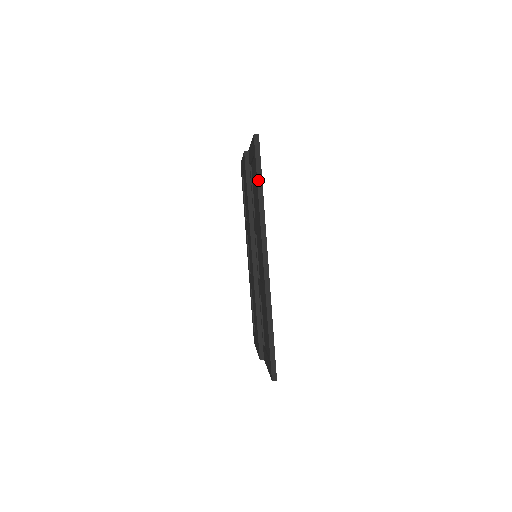
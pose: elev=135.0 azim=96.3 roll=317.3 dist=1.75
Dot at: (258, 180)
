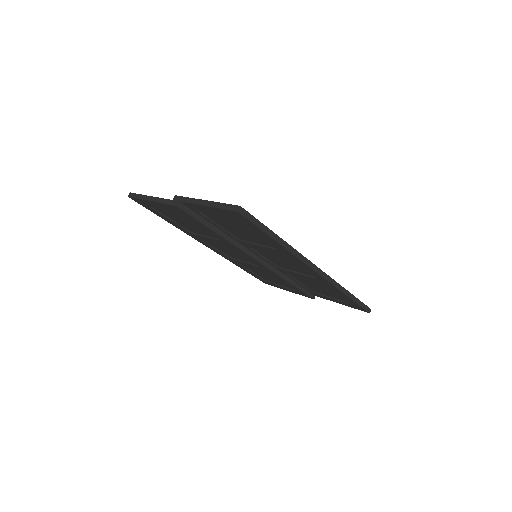
Dot at: (271, 236)
